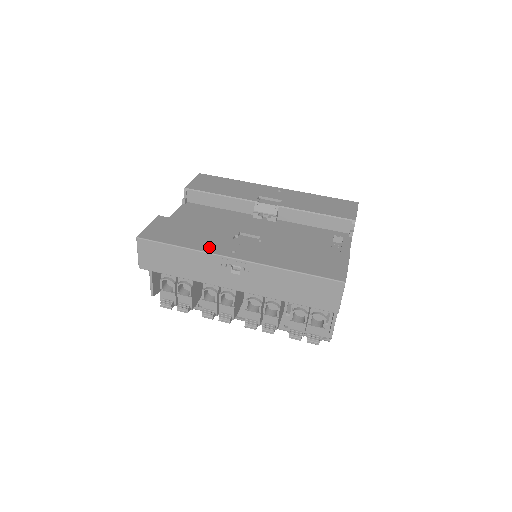
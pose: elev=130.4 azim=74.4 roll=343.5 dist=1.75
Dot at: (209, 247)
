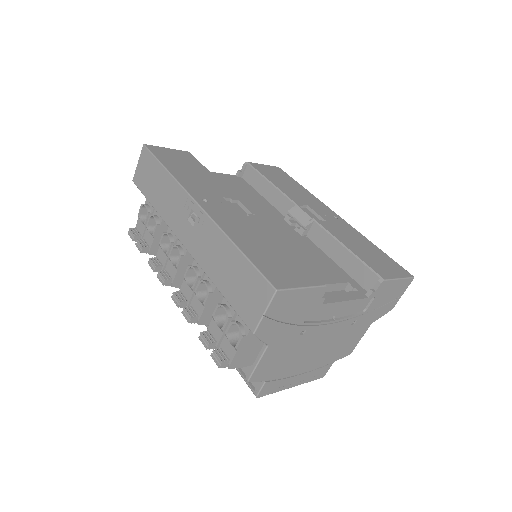
Dot at: (190, 184)
